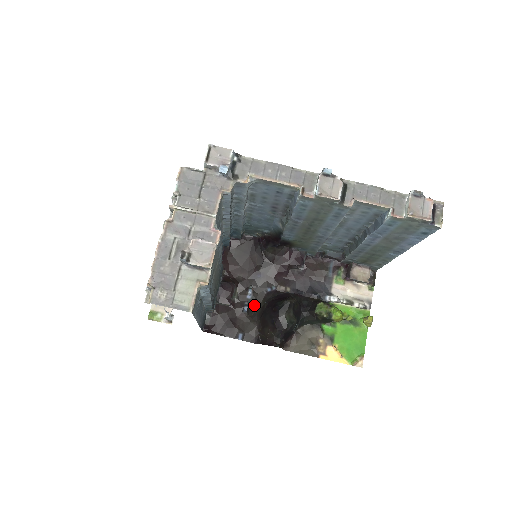
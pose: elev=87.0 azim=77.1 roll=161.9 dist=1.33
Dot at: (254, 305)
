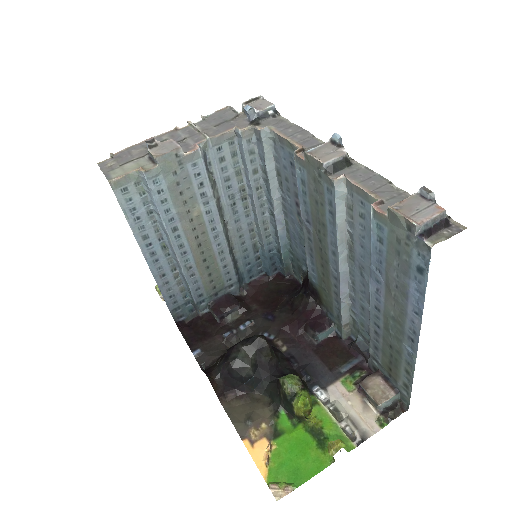
Dot at: (240, 340)
